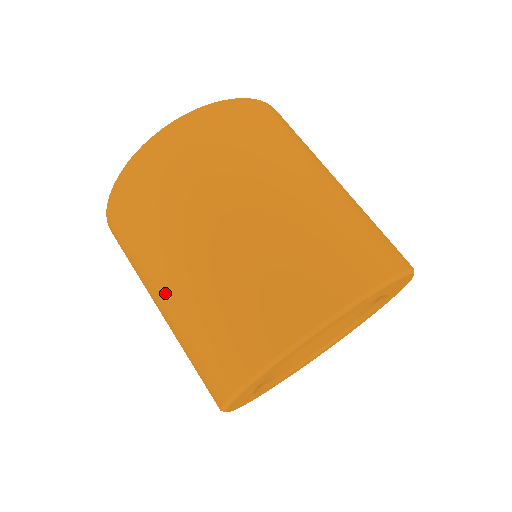
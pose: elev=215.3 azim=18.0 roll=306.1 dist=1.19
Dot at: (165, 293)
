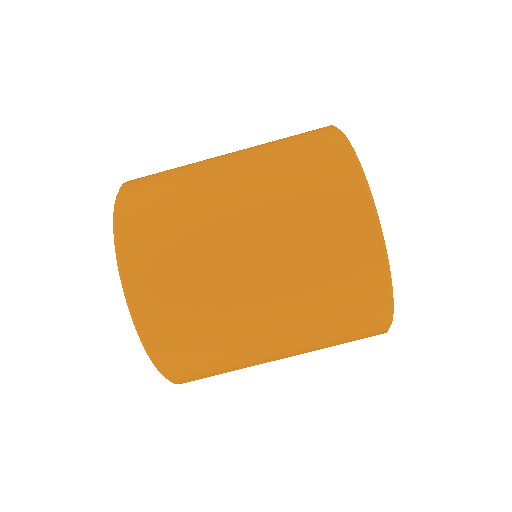
Dot at: (267, 307)
